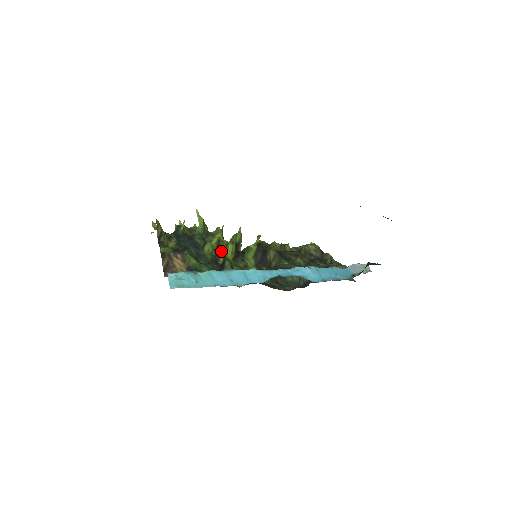
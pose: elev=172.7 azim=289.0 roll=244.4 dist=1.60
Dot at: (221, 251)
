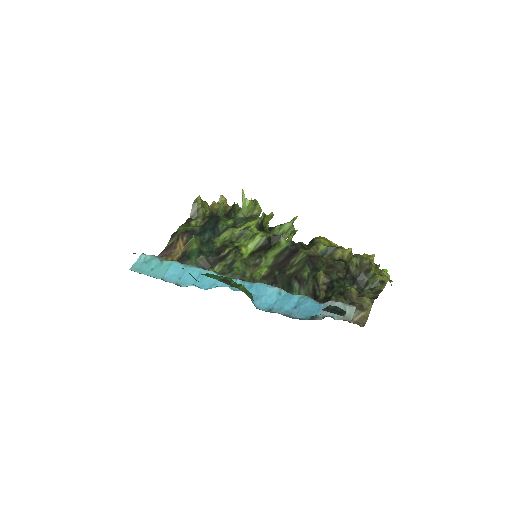
Dot at: (242, 241)
